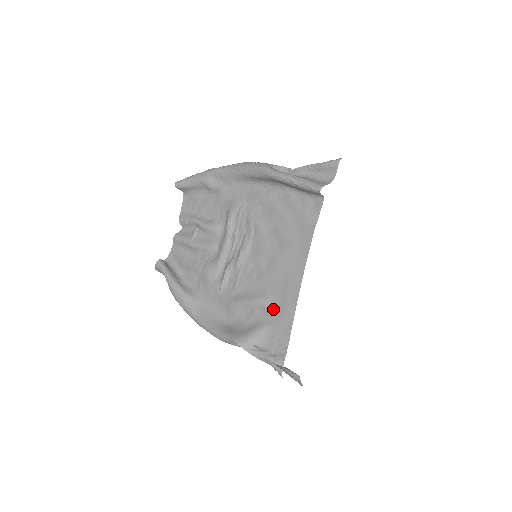
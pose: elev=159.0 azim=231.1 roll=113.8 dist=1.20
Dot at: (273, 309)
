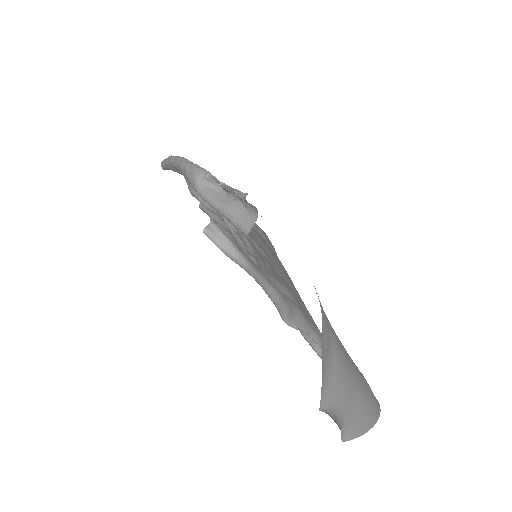
Dot at: (296, 303)
